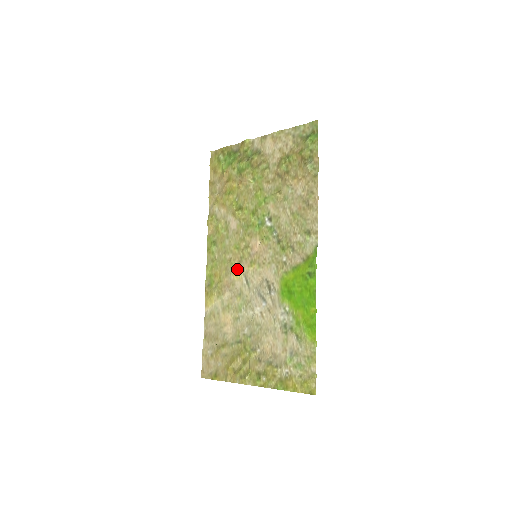
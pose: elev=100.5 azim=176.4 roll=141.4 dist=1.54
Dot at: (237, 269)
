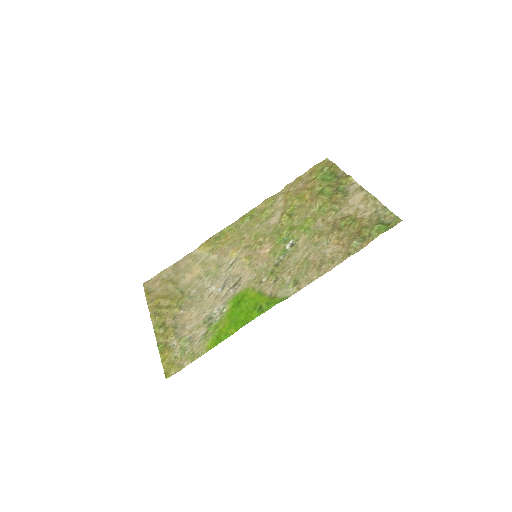
Dot at: (238, 249)
